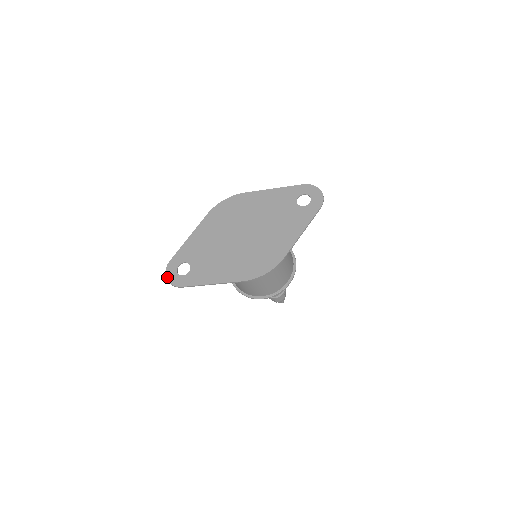
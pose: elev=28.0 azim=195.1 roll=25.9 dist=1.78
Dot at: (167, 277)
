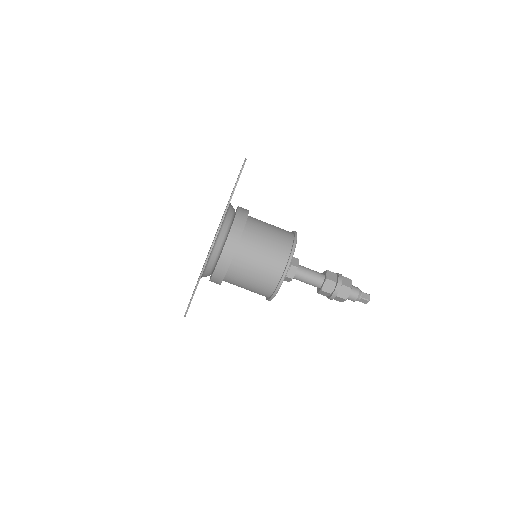
Dot at: occluded
